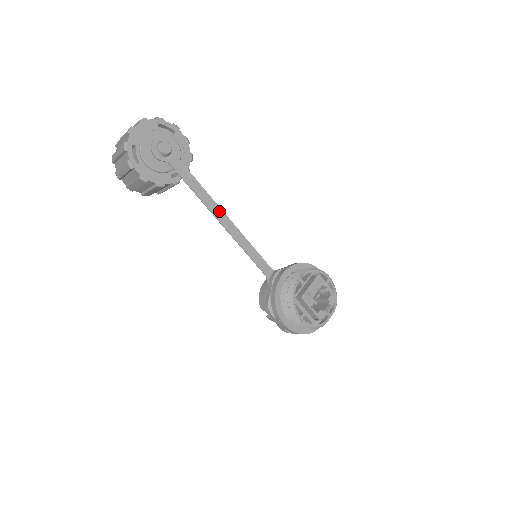
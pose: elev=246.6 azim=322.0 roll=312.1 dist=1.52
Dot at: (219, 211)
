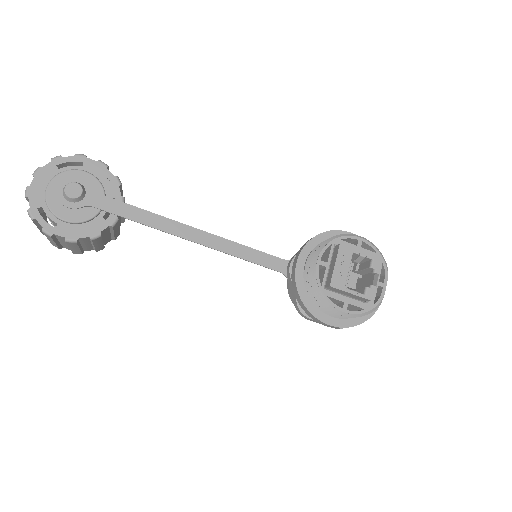
Dot at: (181, 228)
